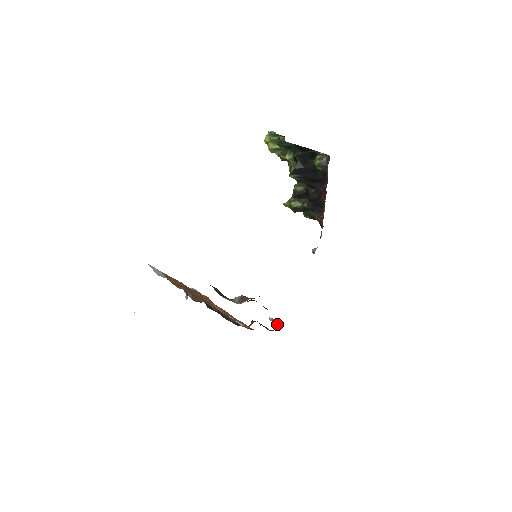
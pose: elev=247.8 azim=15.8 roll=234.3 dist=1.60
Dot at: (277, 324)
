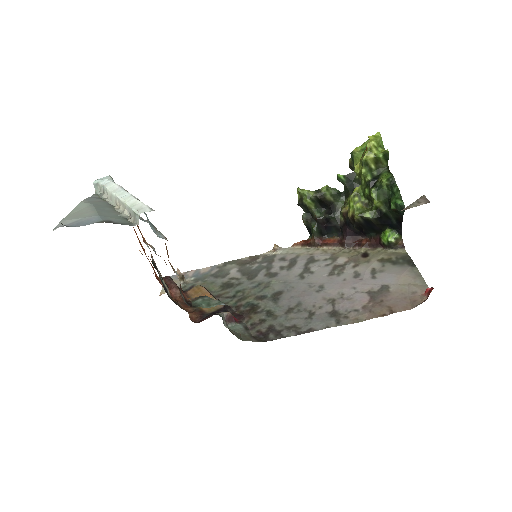
Dot at: (182, 281)
